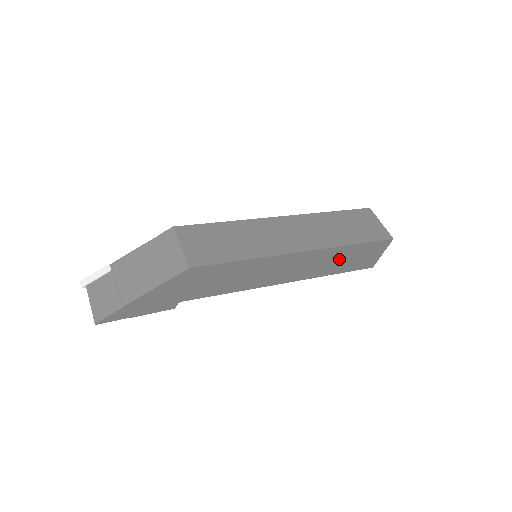
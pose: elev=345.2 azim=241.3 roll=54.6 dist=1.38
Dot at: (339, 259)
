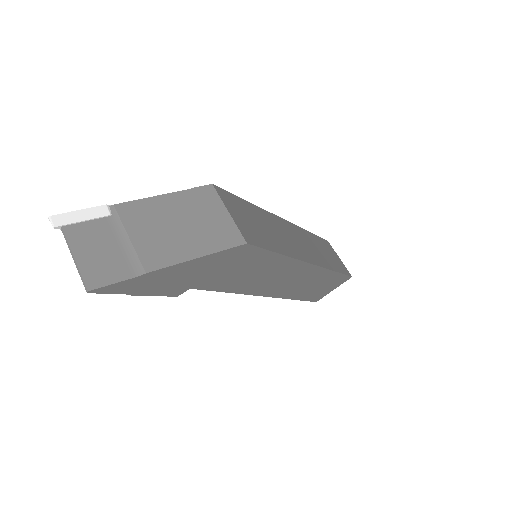
Dot at: (315, 284)
